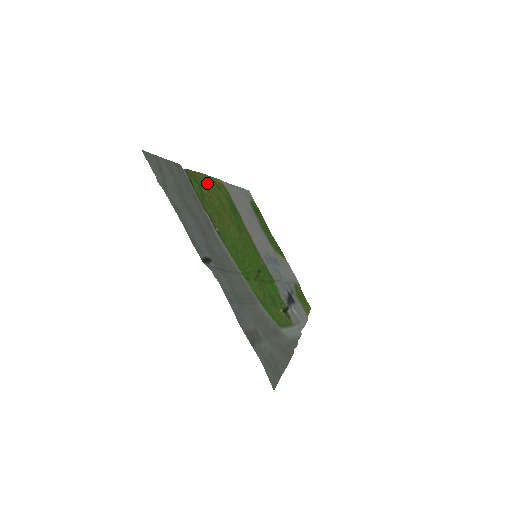
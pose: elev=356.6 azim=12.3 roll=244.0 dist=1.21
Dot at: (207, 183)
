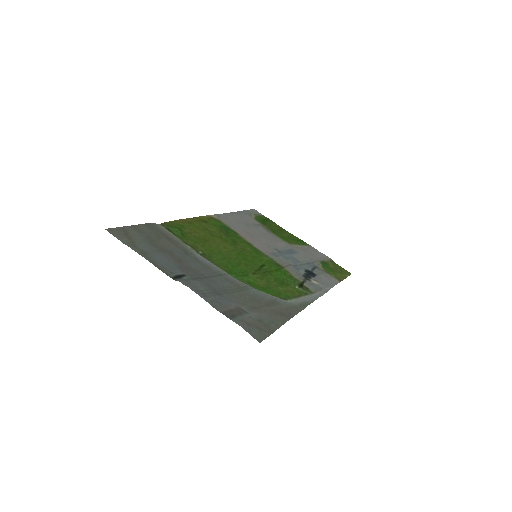
Dot at: (189, 224)
